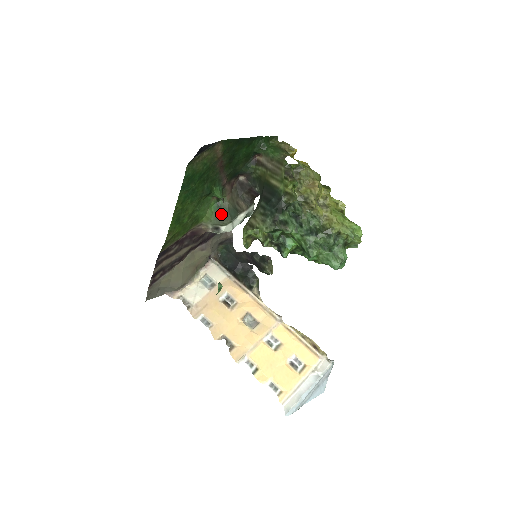
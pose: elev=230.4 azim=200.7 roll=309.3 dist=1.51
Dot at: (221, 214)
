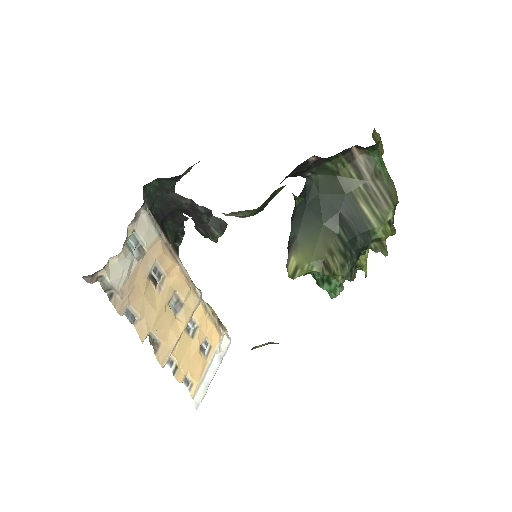
Dot at: (265, 204)
